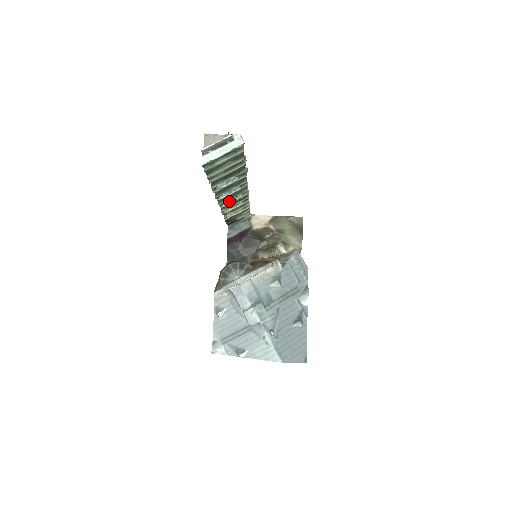
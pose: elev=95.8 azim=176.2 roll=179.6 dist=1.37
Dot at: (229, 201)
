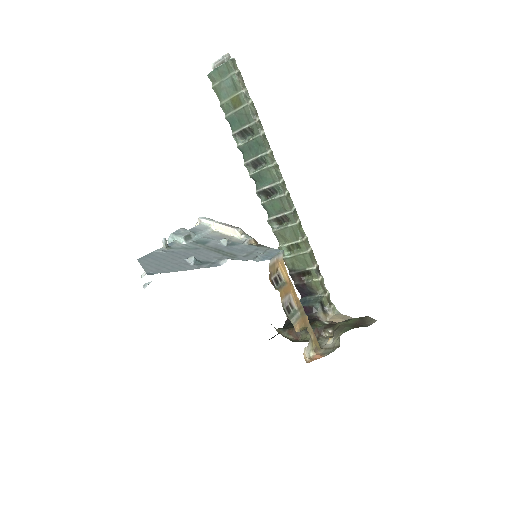
Dot at: (270, 199)
